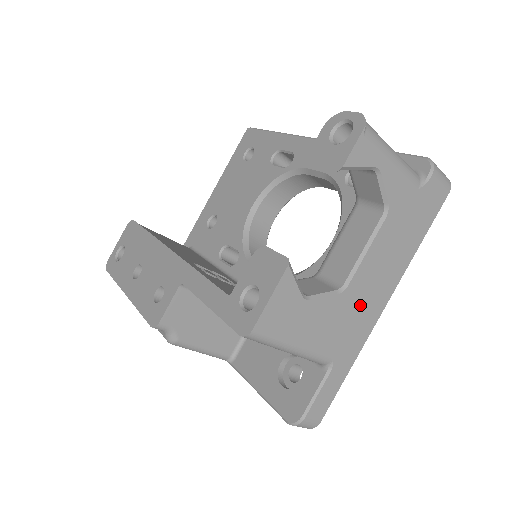
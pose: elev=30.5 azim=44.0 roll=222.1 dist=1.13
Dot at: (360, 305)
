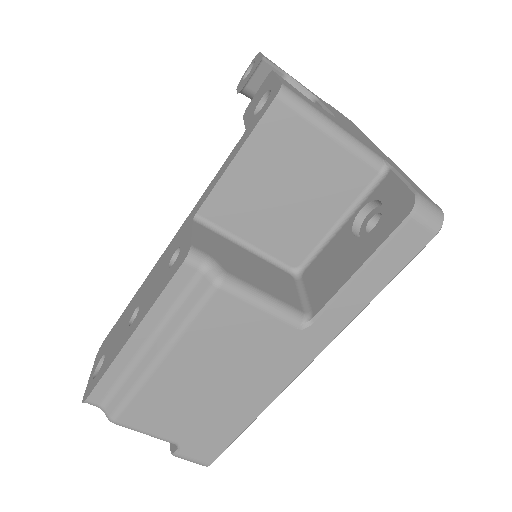
Dot at: occluded
